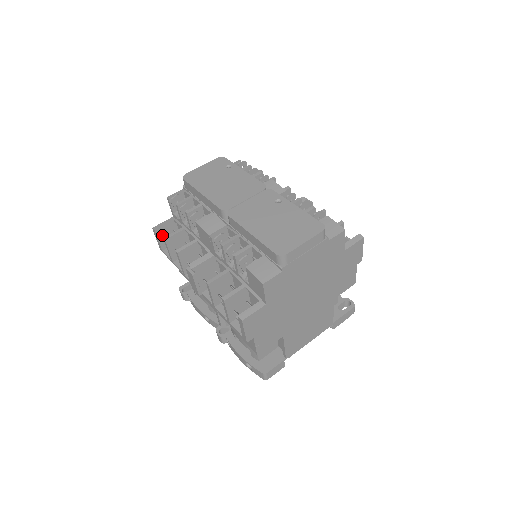
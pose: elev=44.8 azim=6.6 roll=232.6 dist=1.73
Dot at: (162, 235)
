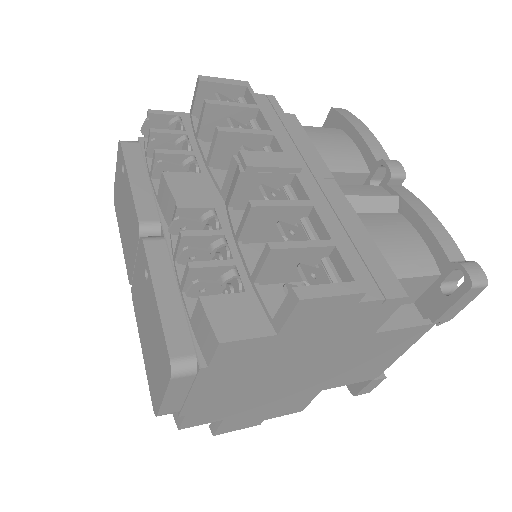
Dot at: occluded
